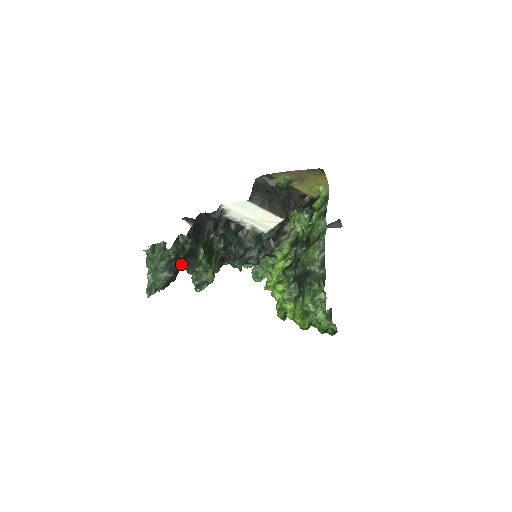
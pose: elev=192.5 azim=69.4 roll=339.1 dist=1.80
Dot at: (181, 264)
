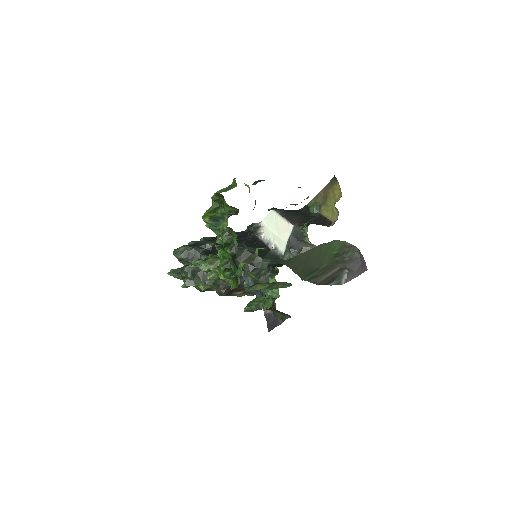
Dot at: (203, 251)
